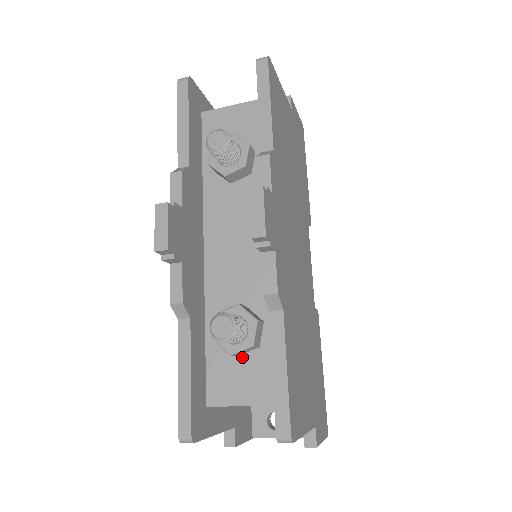
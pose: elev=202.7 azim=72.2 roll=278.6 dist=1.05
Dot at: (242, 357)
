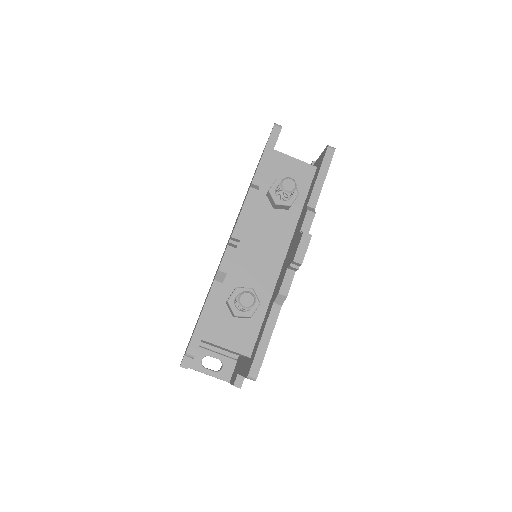
Dot at: (236, 319)
